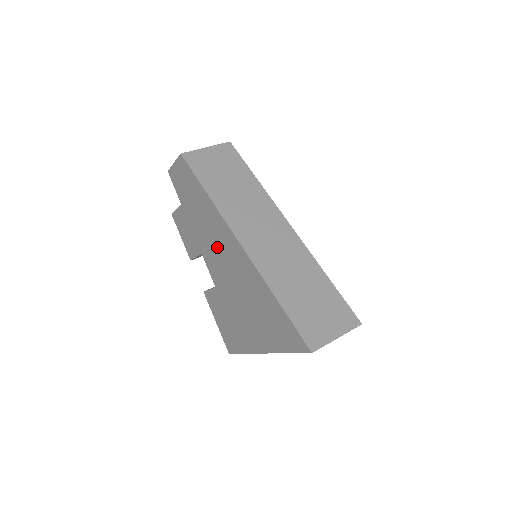
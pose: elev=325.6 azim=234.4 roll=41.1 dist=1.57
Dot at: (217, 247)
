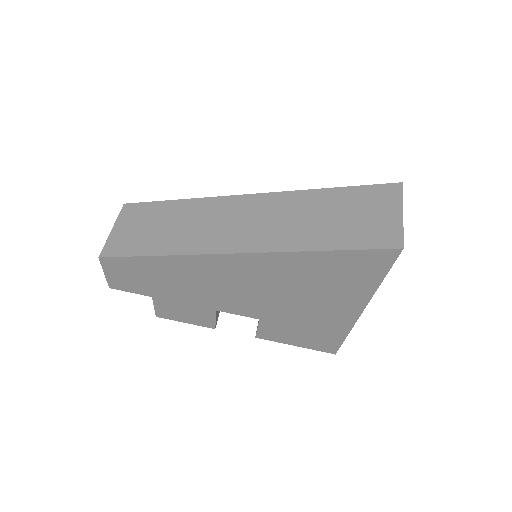
Dot at: (220, 286)
